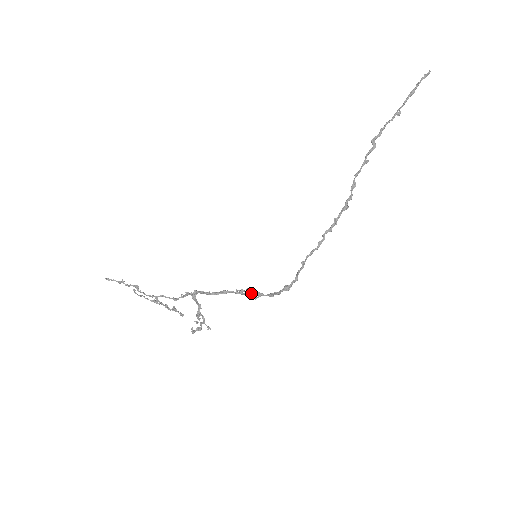
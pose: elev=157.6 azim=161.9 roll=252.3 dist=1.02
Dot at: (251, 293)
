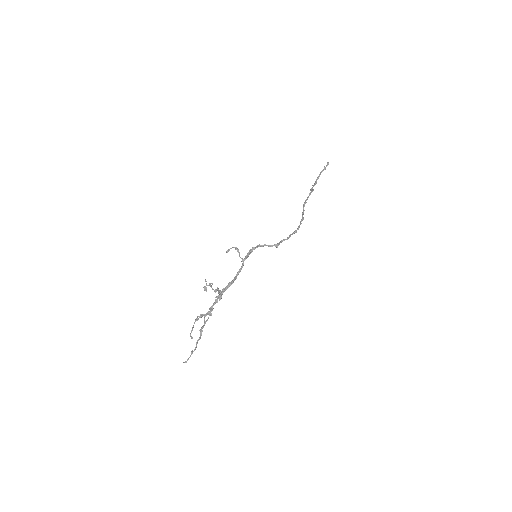
Dot at: (246, 256)
